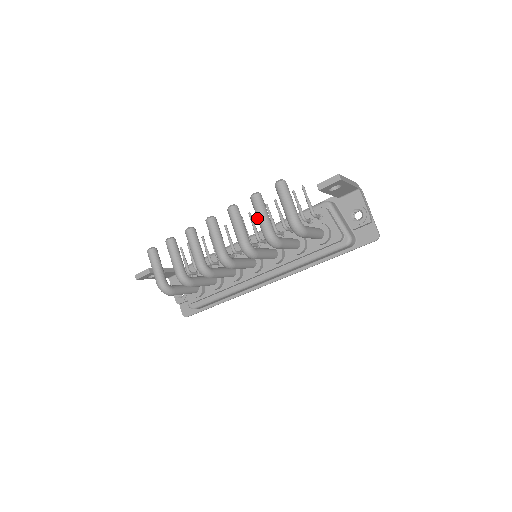
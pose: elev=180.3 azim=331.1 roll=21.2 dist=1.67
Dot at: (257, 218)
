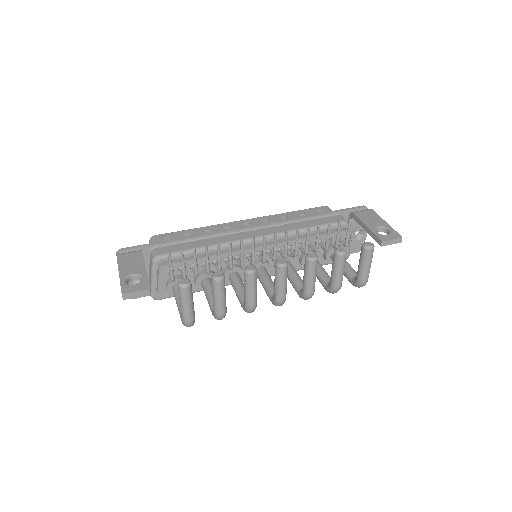
Dot at: (335, 274)
